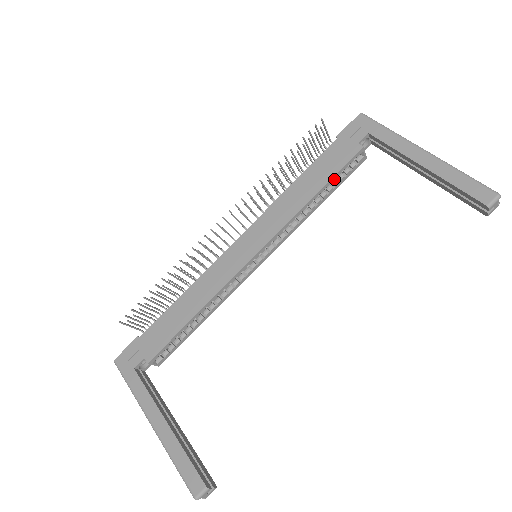
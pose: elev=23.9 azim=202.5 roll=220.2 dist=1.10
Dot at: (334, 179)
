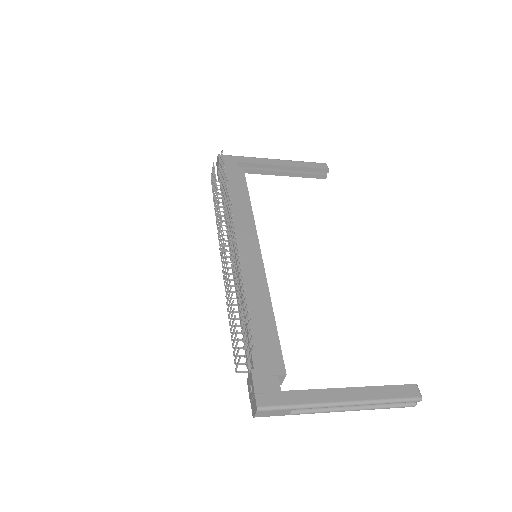
Dot at: (247, 191)
